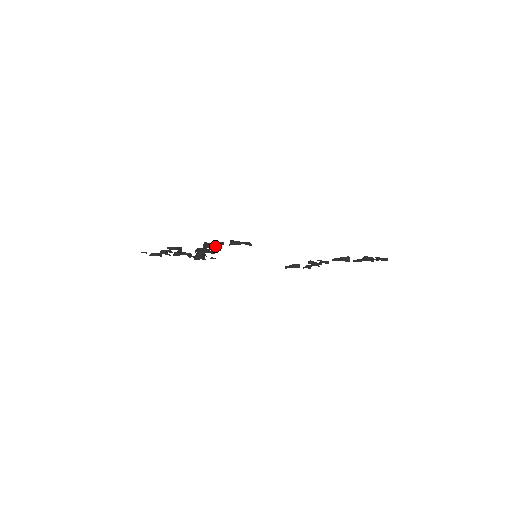
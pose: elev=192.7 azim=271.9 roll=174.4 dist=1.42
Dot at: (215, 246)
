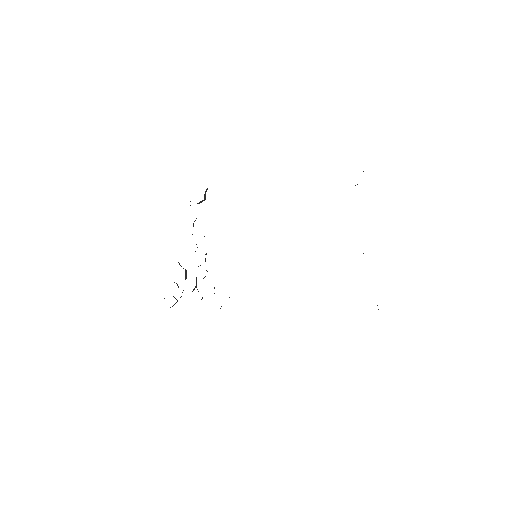
Dot at: occluded
